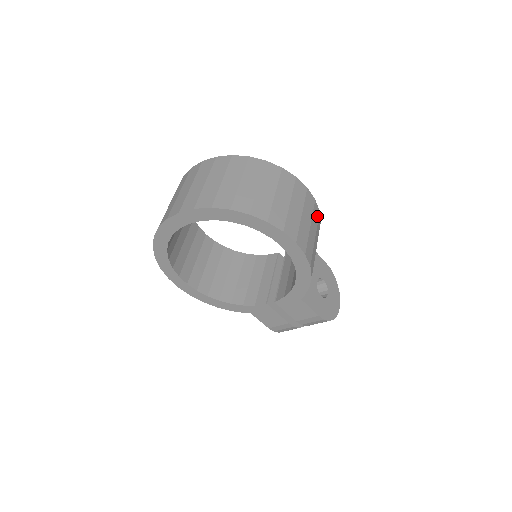
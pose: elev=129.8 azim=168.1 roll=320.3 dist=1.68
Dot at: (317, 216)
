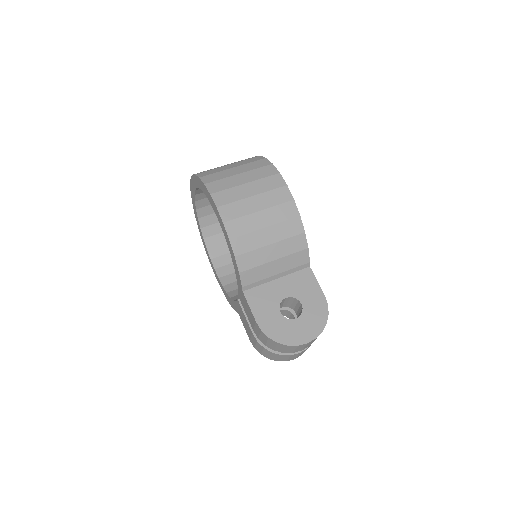
Dot at: (289, 215)
